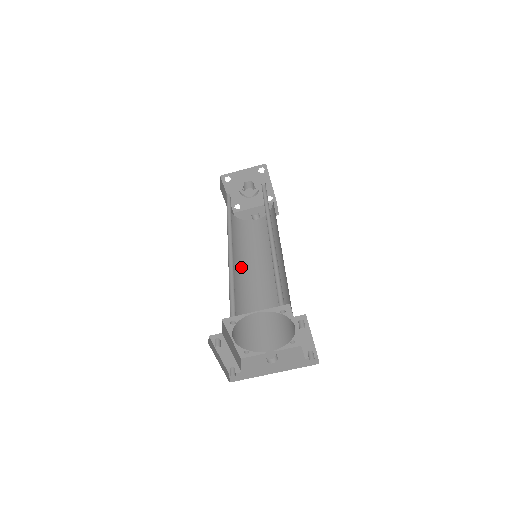
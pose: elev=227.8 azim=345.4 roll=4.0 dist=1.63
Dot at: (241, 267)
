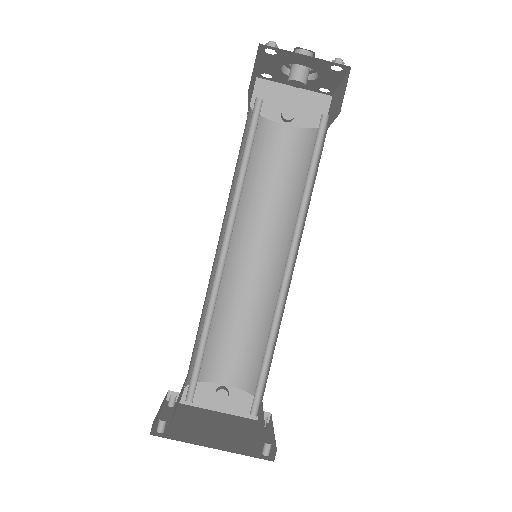
Dot at: occluded
